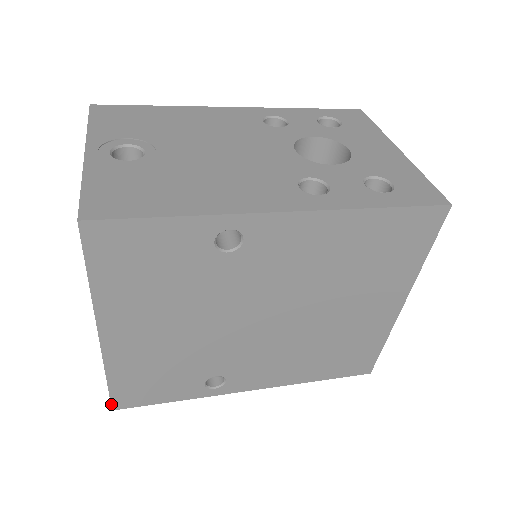
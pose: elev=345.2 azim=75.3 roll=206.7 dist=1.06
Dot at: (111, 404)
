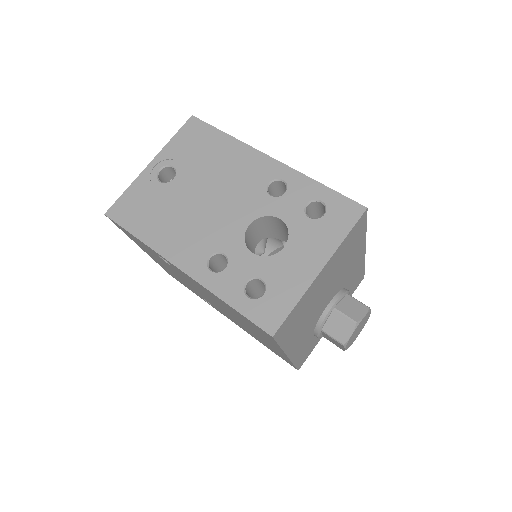
Dot at: (168, 273)
